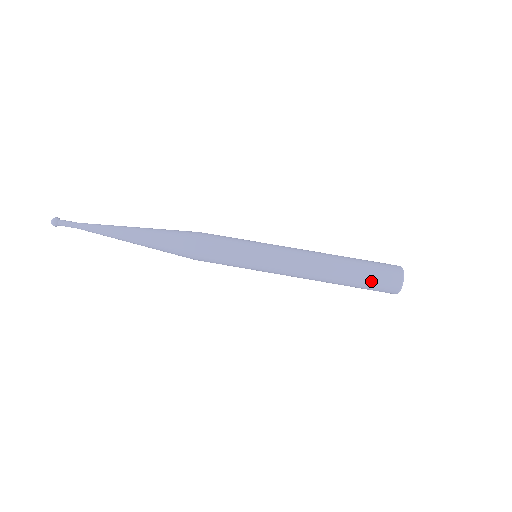
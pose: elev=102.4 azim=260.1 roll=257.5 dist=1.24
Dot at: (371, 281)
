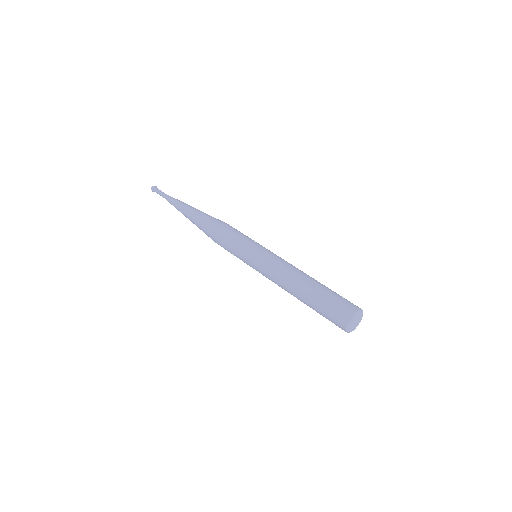
Dot at: (329, 302)
